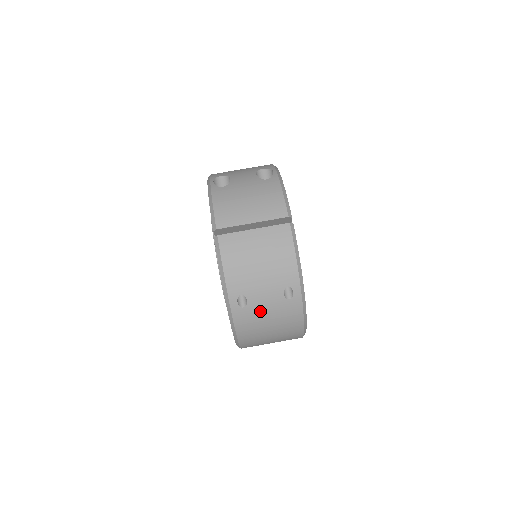
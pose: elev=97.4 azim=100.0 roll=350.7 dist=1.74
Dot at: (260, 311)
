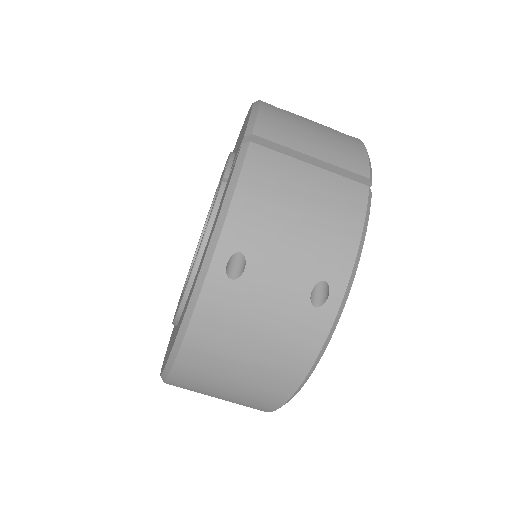
Dot at: (255, 303)
